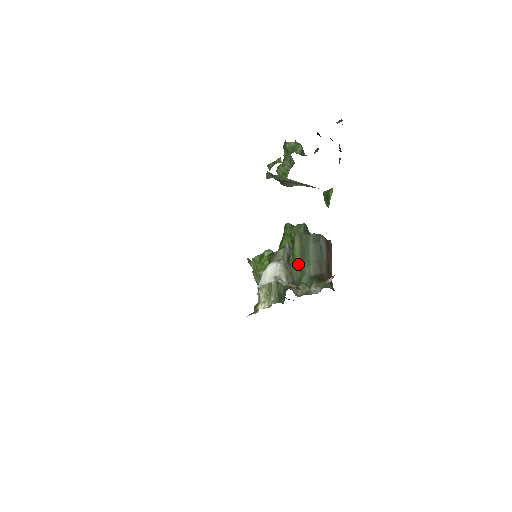
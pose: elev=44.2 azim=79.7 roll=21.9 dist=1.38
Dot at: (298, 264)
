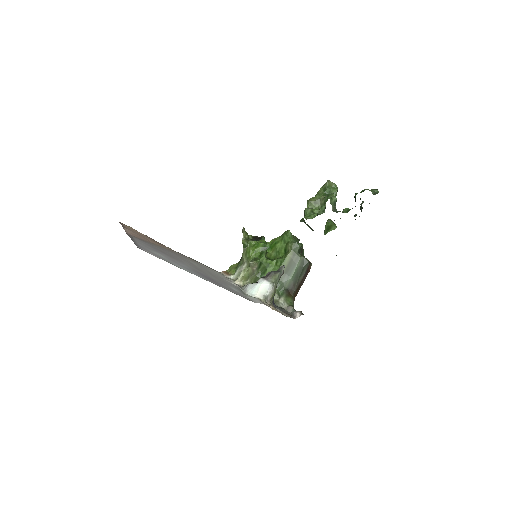
Dot at: occluded
